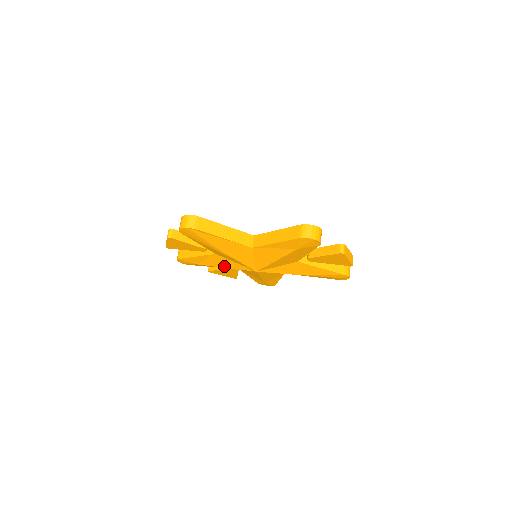
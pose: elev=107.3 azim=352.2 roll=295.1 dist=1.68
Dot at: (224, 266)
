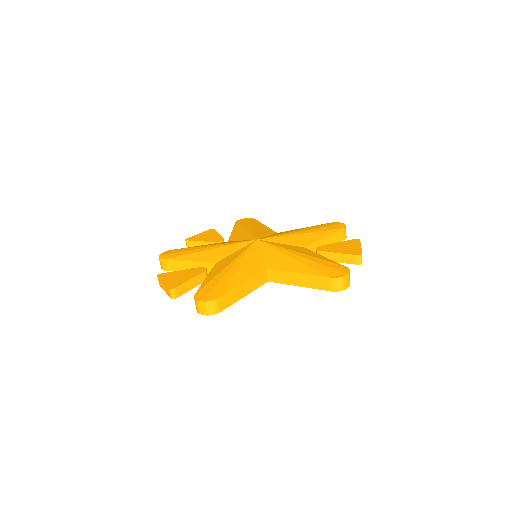
Dot at: occluded
